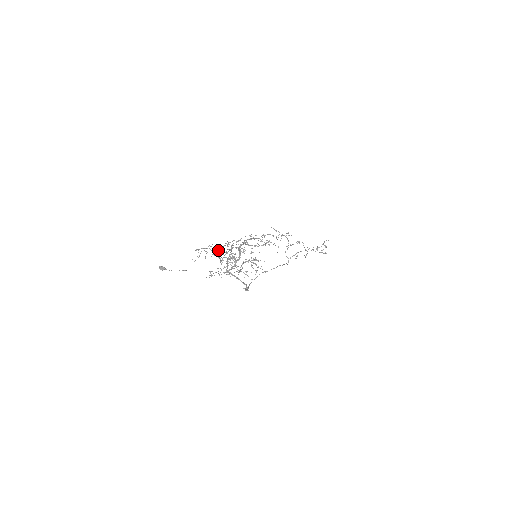
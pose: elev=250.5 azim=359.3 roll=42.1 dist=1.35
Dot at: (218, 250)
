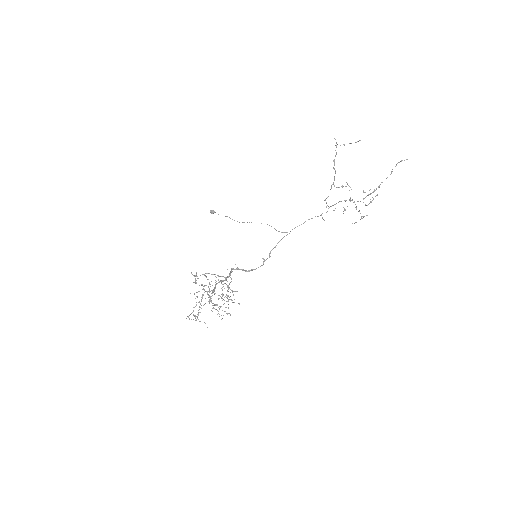
Dot at: (208, 273)
